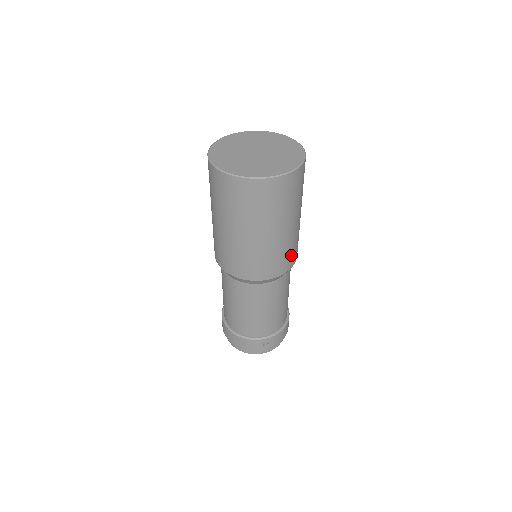
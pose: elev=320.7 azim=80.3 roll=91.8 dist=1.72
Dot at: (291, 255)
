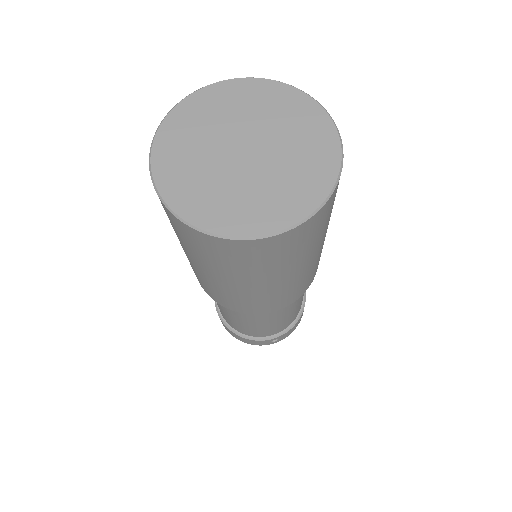
Dot at: (311, 277)
